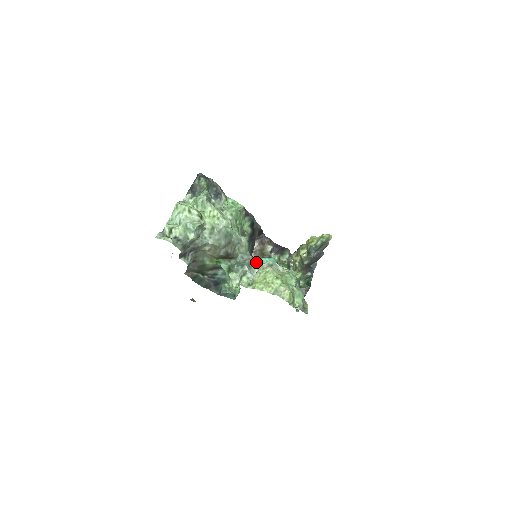
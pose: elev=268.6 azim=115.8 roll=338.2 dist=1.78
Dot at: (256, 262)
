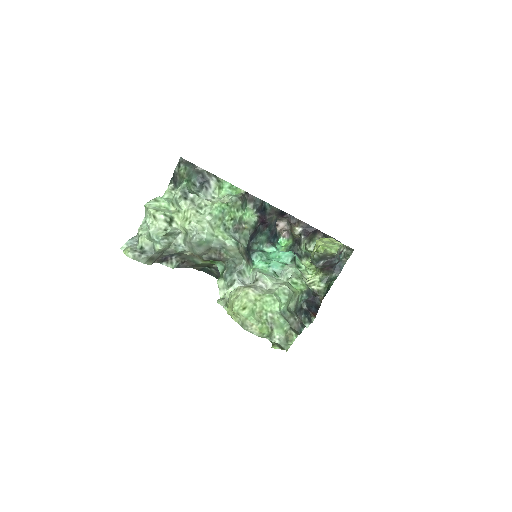
Dot at: (258, 262)
